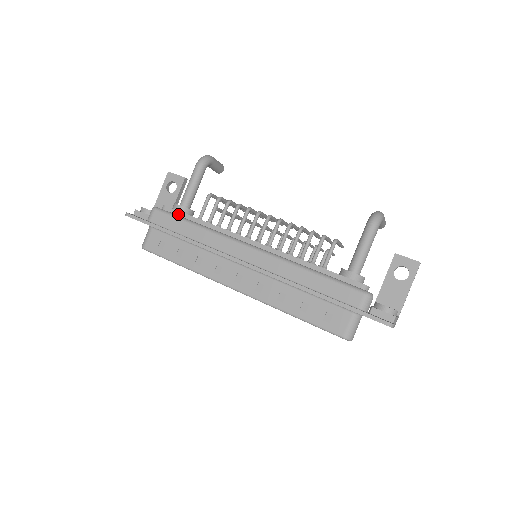
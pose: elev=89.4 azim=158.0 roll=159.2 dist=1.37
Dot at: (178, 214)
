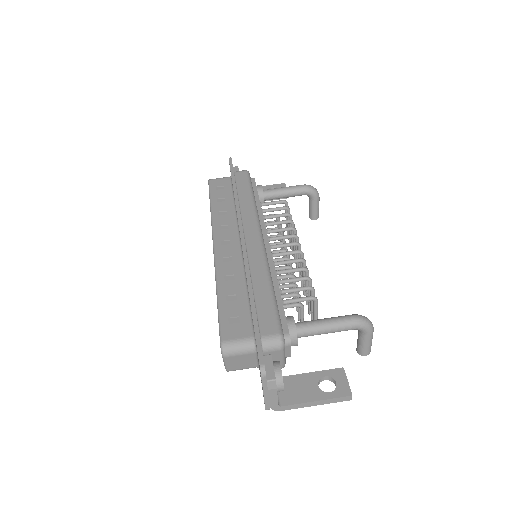
Dot at: (254, 187)
